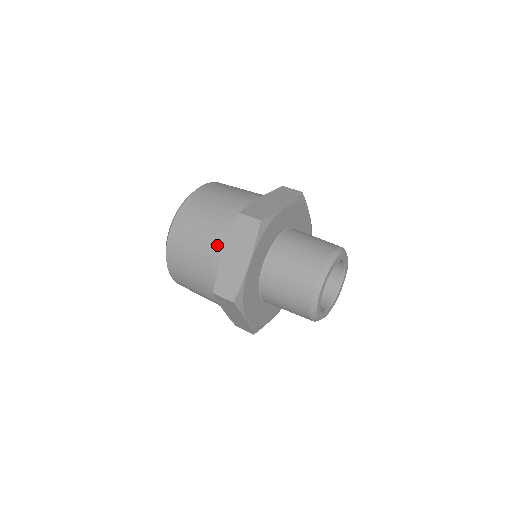
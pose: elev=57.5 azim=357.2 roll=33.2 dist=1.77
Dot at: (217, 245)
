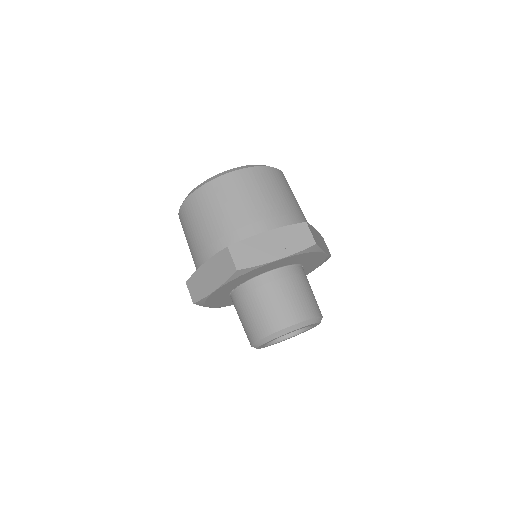
Dot at: (206, 250)
